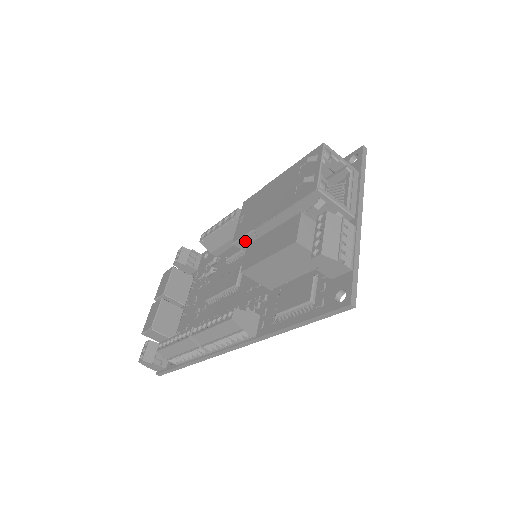
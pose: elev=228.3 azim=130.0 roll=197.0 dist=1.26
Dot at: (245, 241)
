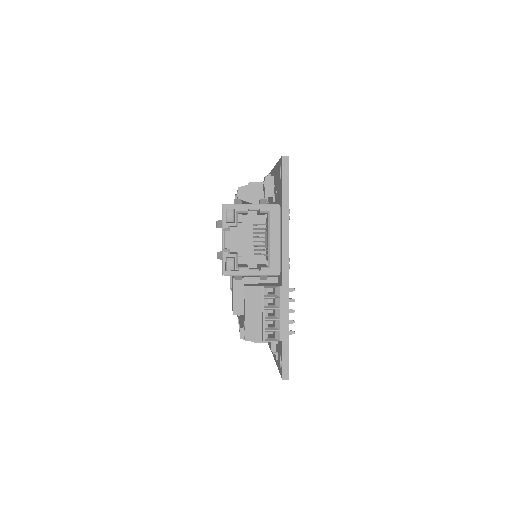
Dot at: occluded
